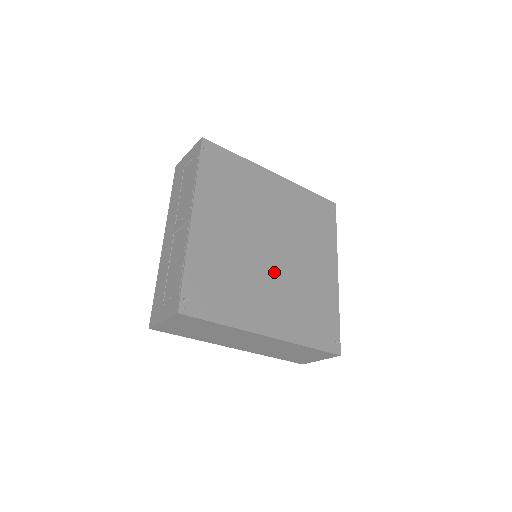
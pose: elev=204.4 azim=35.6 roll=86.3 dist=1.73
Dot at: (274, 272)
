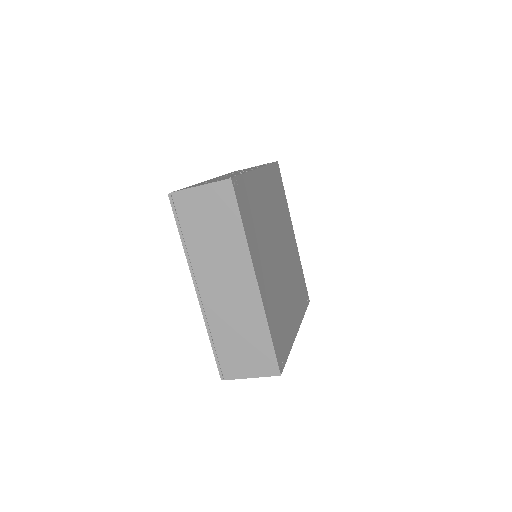
Dot at: (275, 263)
